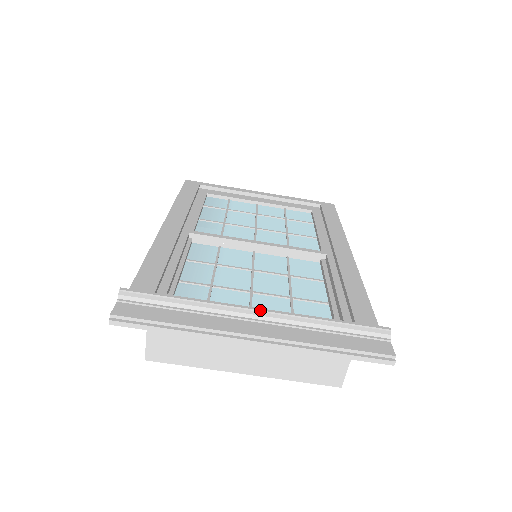
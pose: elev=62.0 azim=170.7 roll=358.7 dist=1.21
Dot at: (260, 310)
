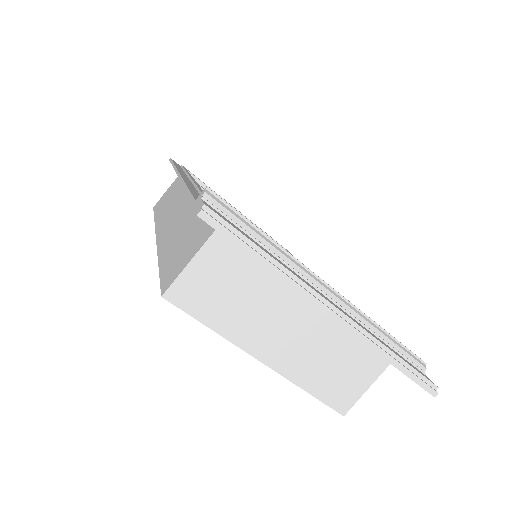
Dot at: (333, 288)
